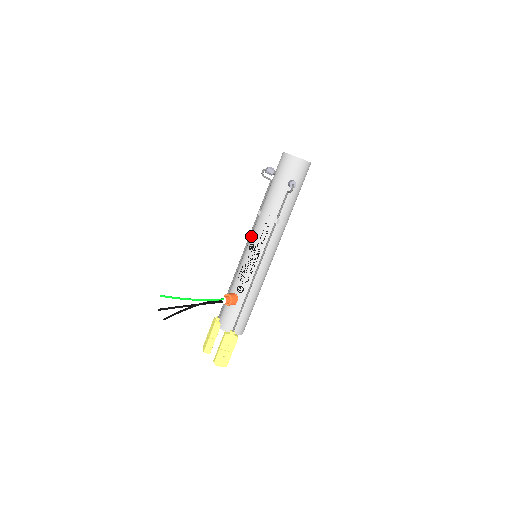
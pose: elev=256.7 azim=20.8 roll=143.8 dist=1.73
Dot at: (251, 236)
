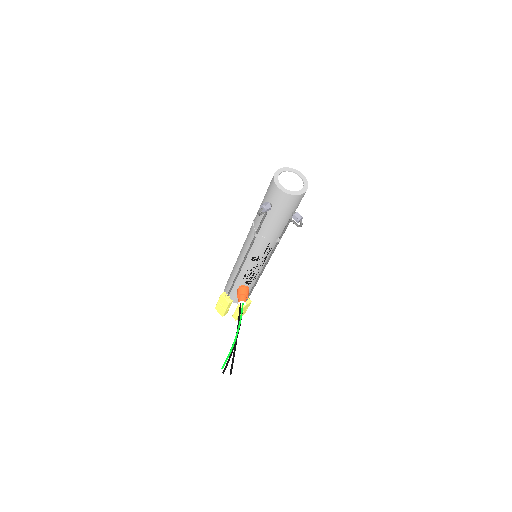
Dot at: (251, 251)
